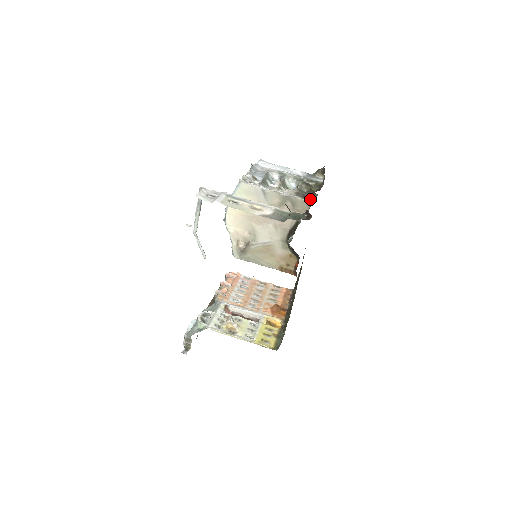
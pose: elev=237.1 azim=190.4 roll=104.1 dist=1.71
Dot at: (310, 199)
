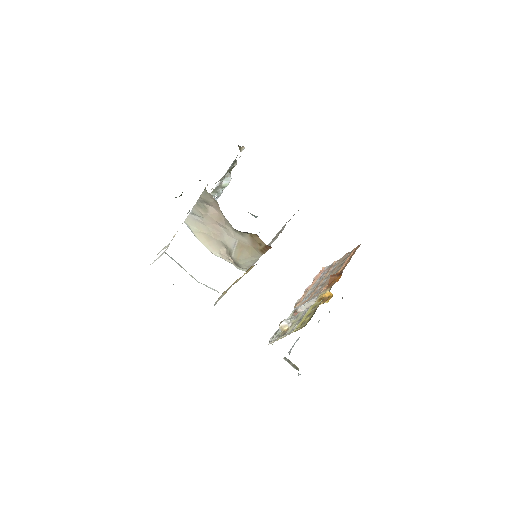
Dot at: occluded
